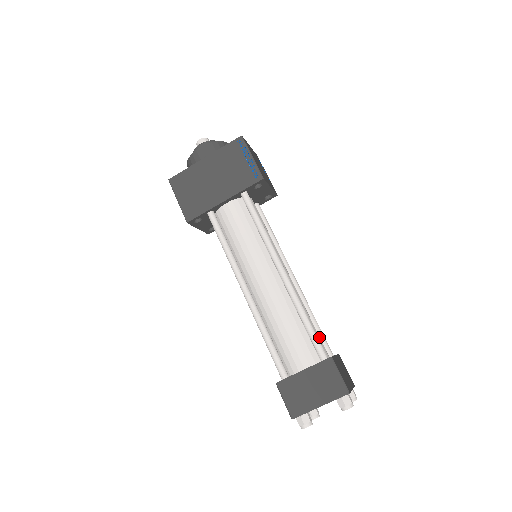
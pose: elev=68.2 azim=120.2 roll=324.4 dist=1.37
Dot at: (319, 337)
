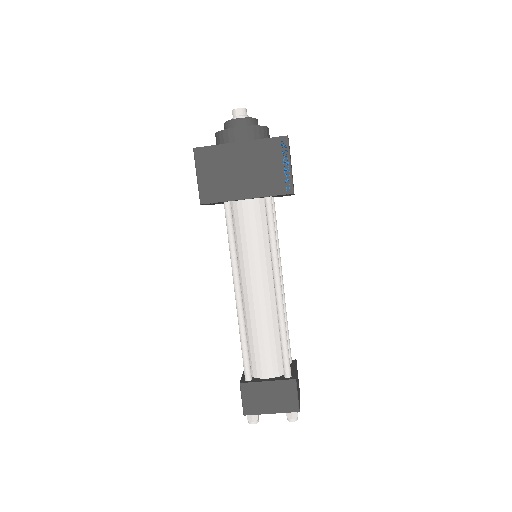
Dot at: occluded
